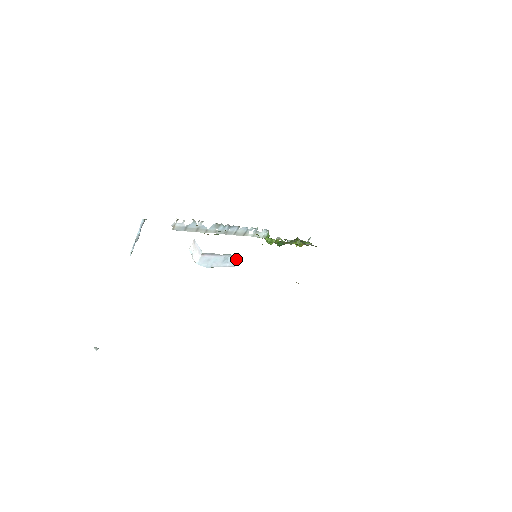
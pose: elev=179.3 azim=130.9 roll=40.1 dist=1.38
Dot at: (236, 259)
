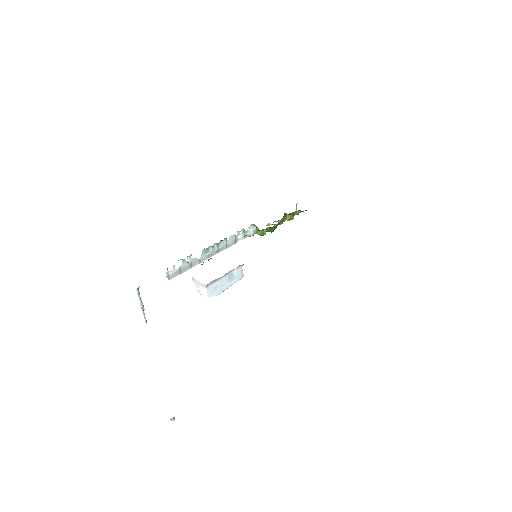
Dot at: (240, 270)
